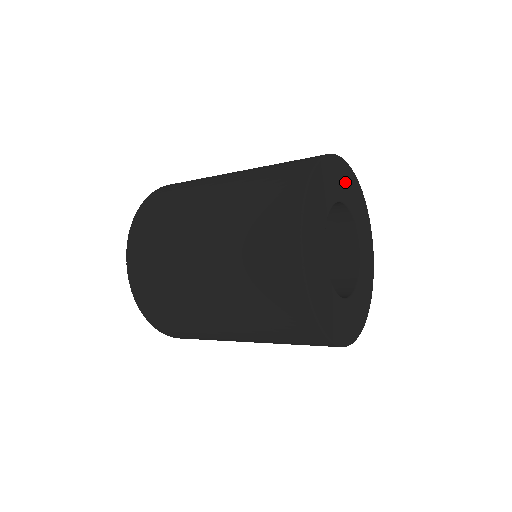
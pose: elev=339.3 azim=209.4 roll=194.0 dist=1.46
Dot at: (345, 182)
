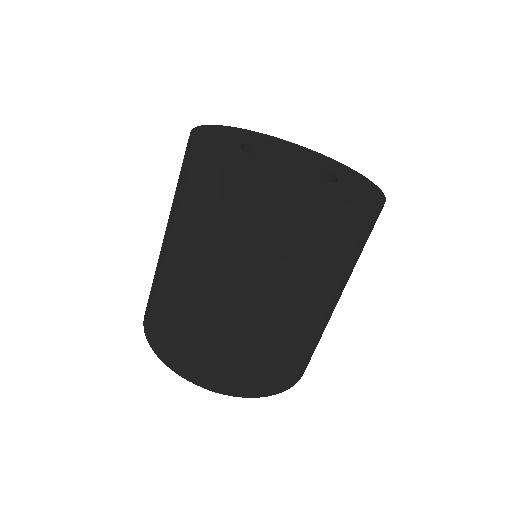
Dot at: (233, 133)
